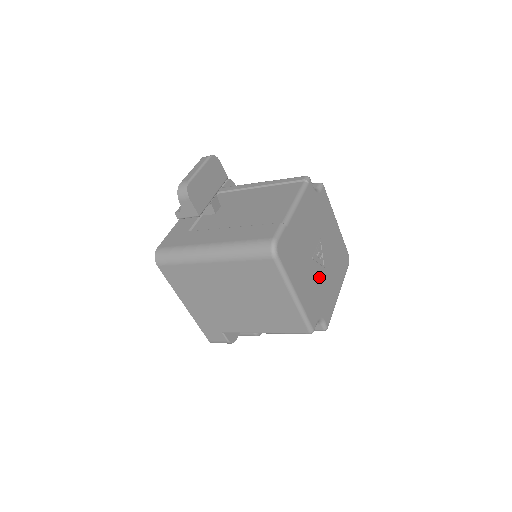
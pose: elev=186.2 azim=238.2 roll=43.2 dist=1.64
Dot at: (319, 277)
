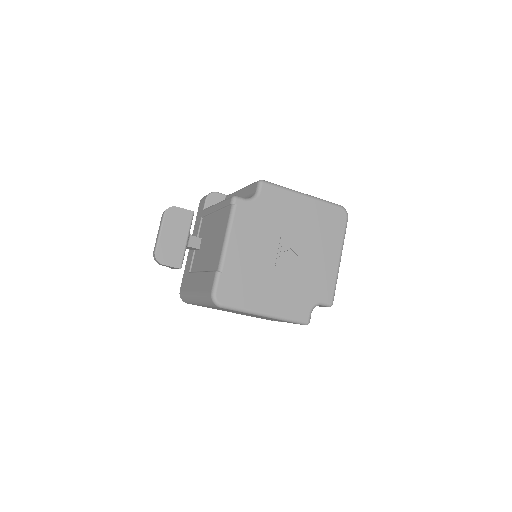
Dot at: (295, 272)
